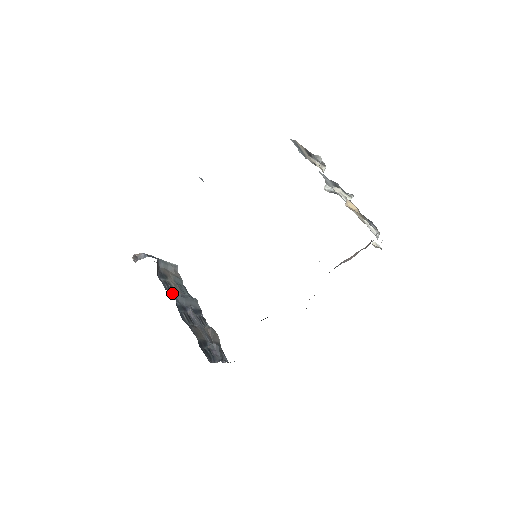
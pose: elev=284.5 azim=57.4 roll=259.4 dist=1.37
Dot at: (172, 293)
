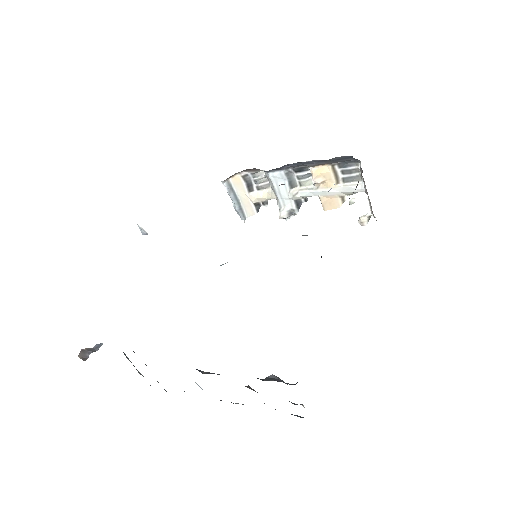
Dot at: occluded
